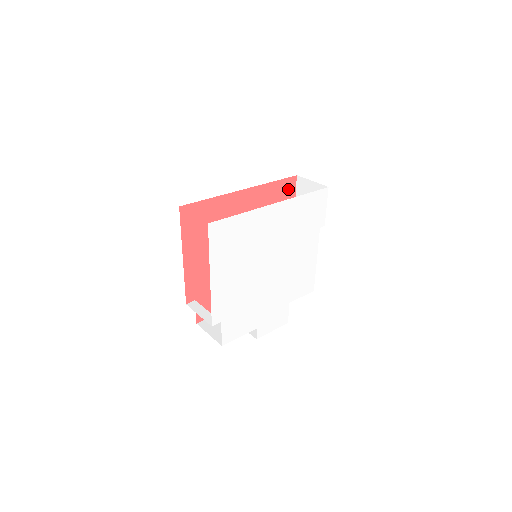
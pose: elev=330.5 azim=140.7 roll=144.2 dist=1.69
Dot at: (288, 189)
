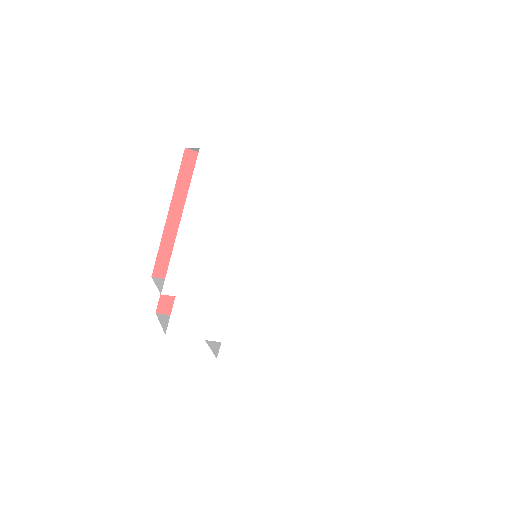
Dot at: occluded
